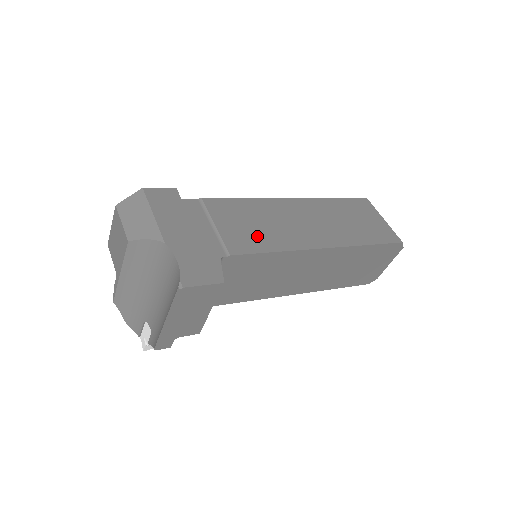
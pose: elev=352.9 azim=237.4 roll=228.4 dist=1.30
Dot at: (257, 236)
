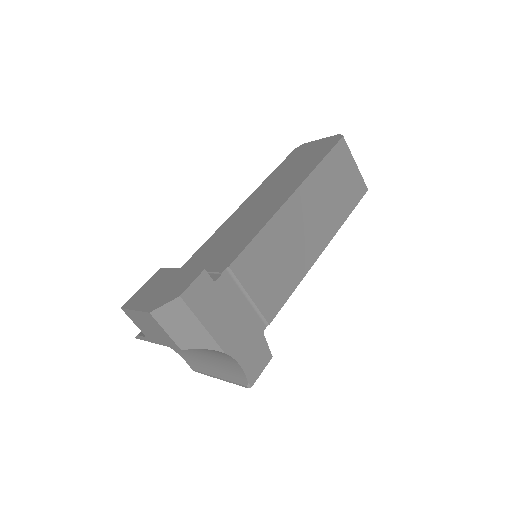
Dot at: (280, 282)
